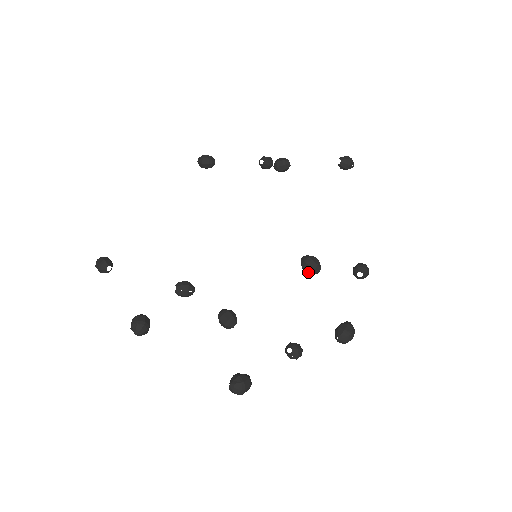
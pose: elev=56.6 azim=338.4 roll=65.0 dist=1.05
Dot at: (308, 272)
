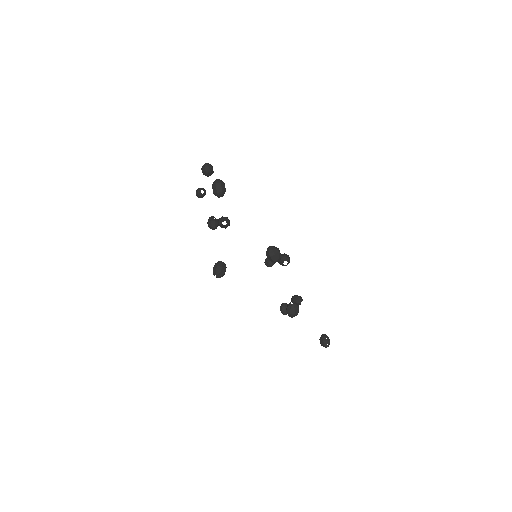
Dot at: occluded
